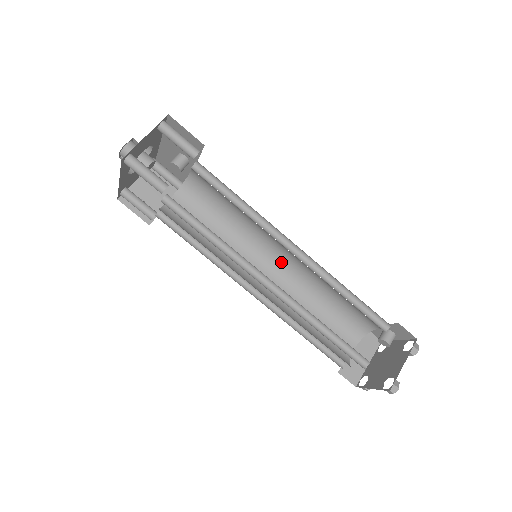
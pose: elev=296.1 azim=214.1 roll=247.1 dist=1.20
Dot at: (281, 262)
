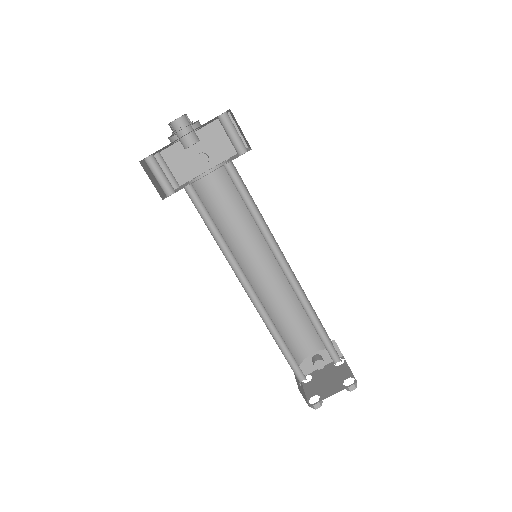
Dot at: (254, 278)
